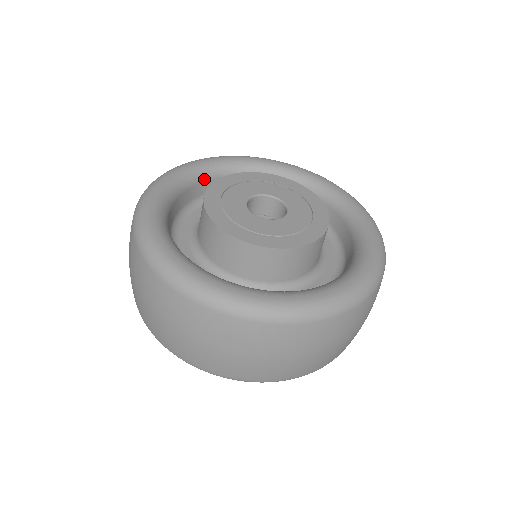
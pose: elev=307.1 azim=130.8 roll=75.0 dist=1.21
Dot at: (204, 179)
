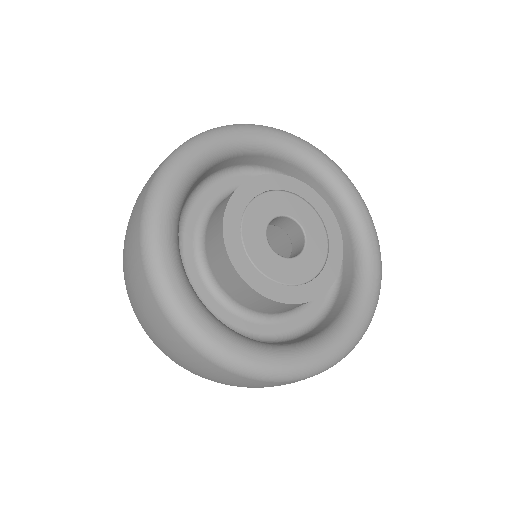
Dot at: (207, 169)
